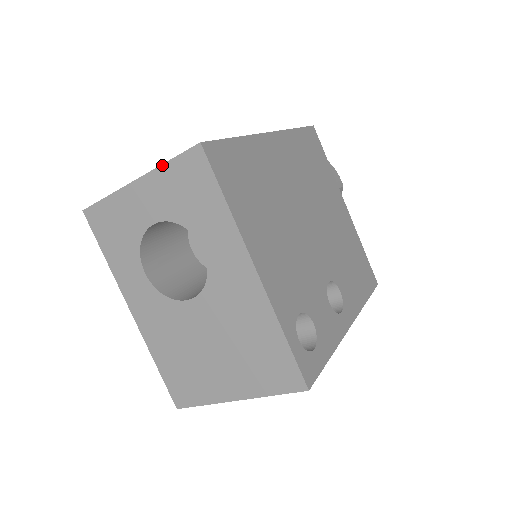
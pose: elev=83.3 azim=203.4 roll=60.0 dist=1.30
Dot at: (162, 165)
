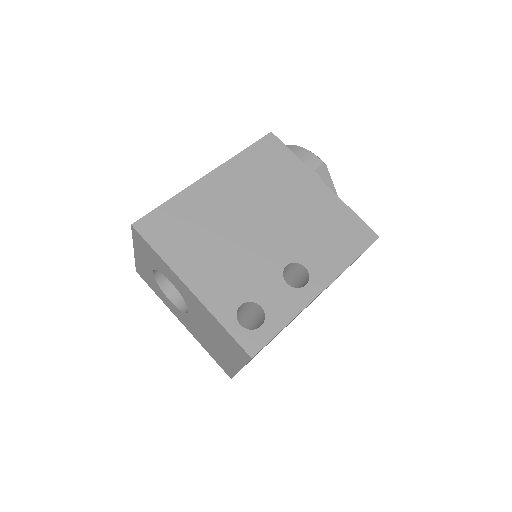
Dot at: (133, 240)
